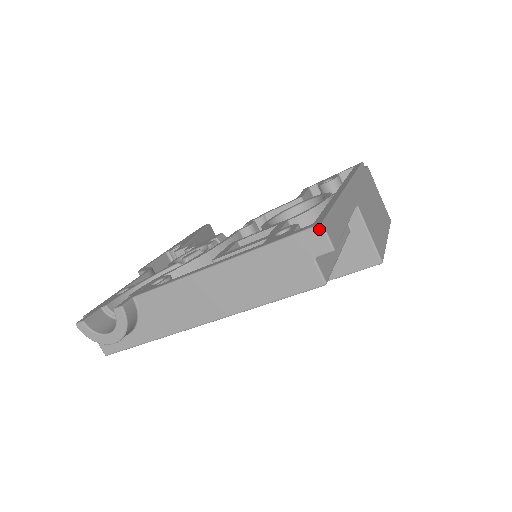
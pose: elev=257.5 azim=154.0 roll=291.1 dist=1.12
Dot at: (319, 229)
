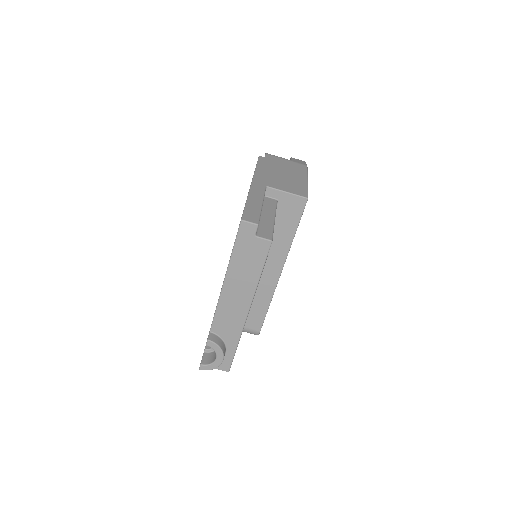
Dot at: (243, 223)
